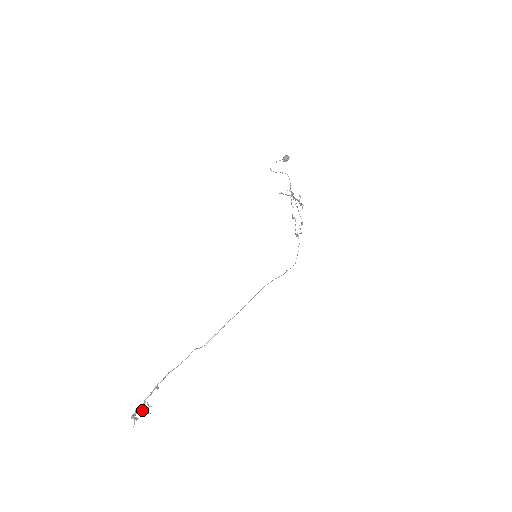
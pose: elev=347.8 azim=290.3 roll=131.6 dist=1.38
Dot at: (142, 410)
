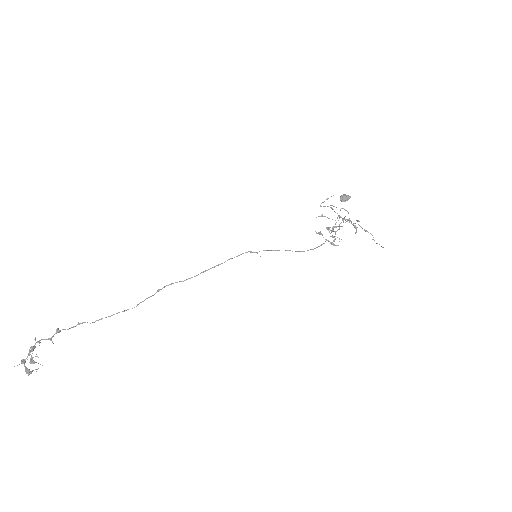
Dot at: (31, 349)
